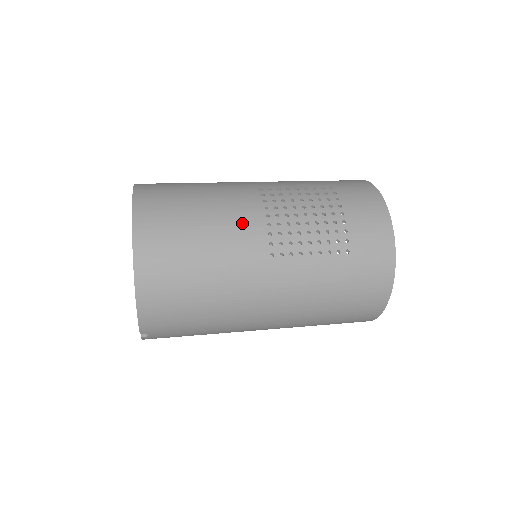
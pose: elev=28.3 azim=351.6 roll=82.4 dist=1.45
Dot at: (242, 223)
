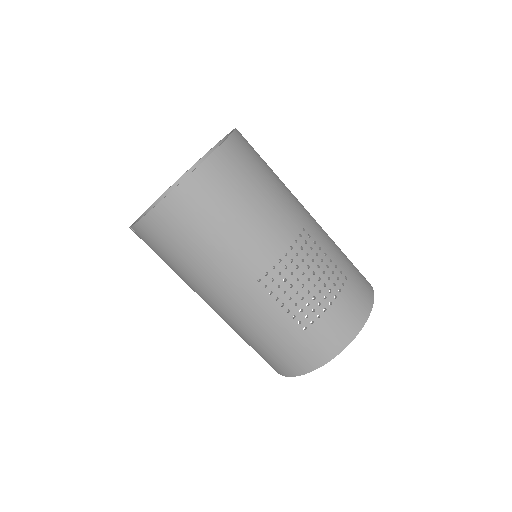
Dot at: (265, 241)
